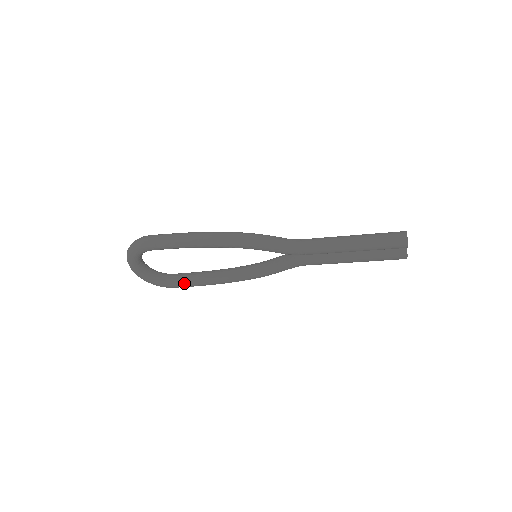
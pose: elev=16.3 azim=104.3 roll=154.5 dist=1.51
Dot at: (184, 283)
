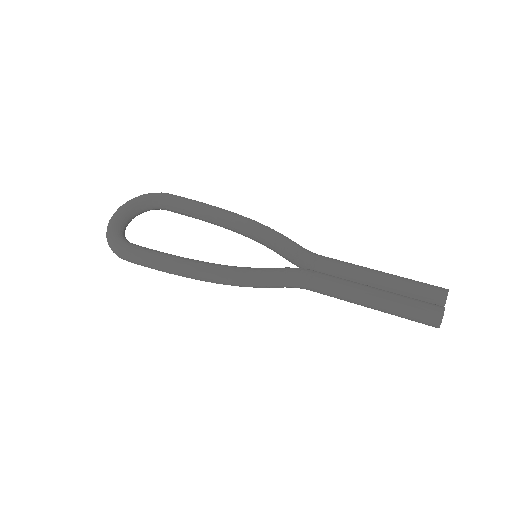
Dot at: occluded
